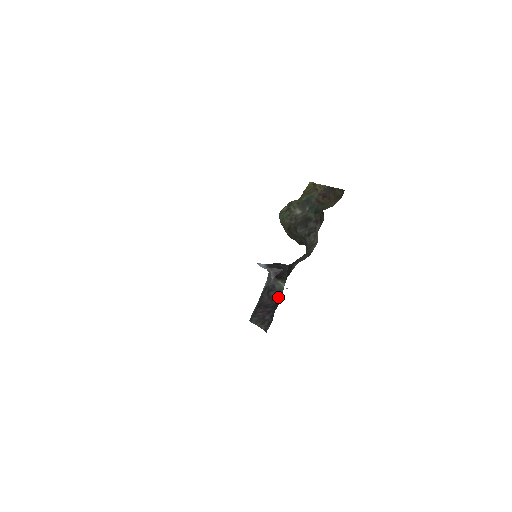
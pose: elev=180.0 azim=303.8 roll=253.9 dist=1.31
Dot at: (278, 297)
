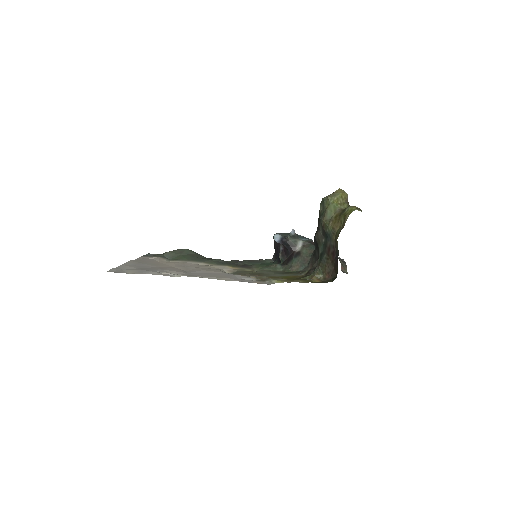
Dot at: occluded
